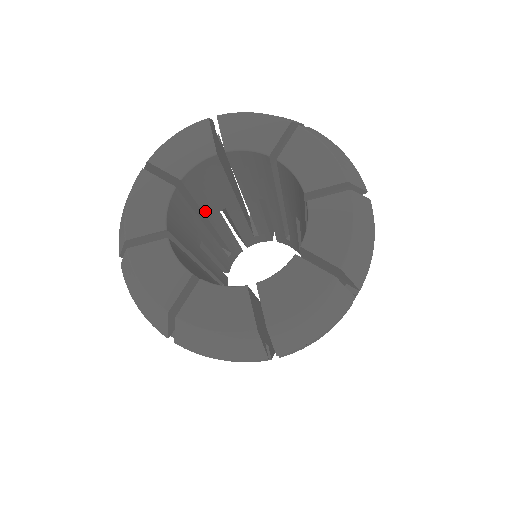
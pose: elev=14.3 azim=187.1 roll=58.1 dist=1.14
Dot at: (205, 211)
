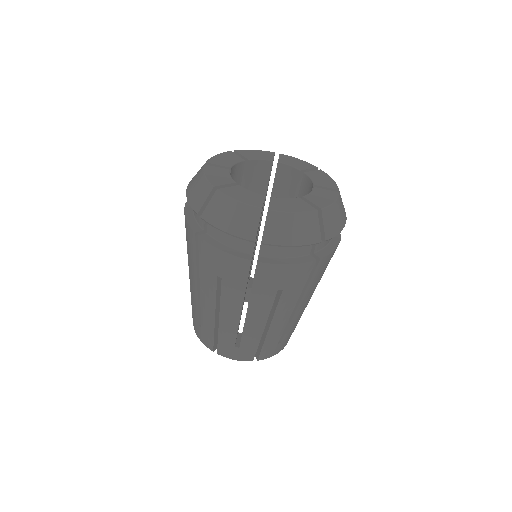
Dot at: occluded
